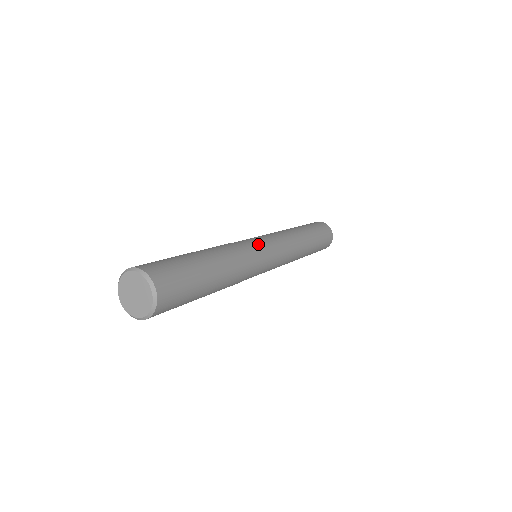
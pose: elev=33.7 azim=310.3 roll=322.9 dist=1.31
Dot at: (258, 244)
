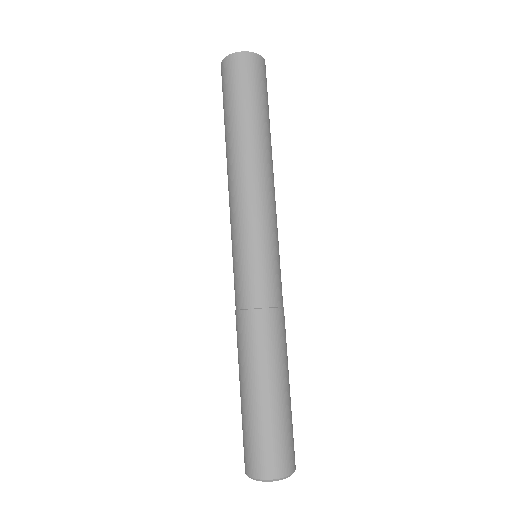
Dot at: (269, 271)
